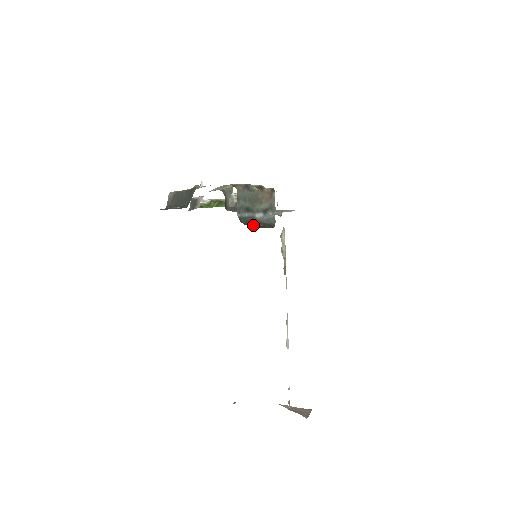
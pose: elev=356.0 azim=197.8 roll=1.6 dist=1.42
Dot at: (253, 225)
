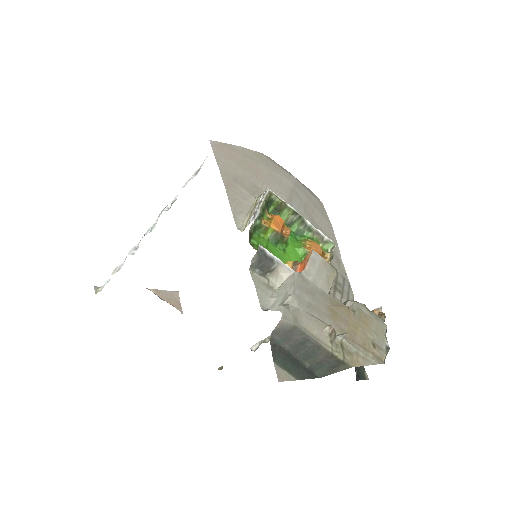
Dot at: (355, 368)
